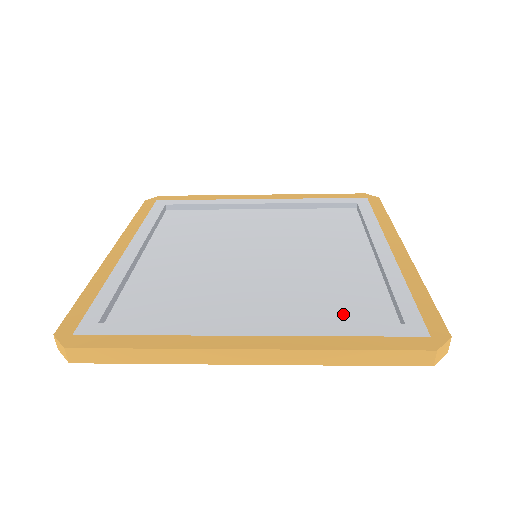
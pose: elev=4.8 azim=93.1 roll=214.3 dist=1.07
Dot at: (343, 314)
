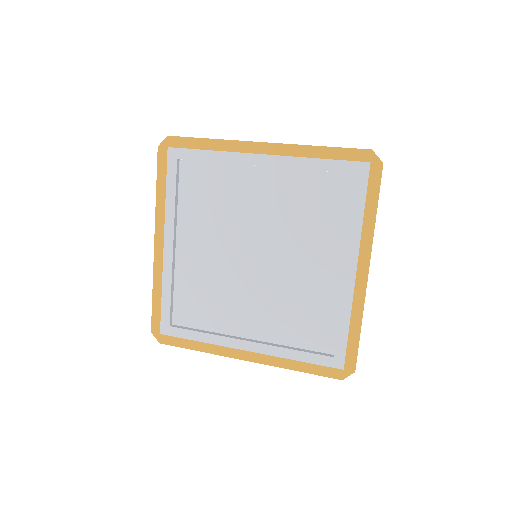
Dot at: (304, 334)
